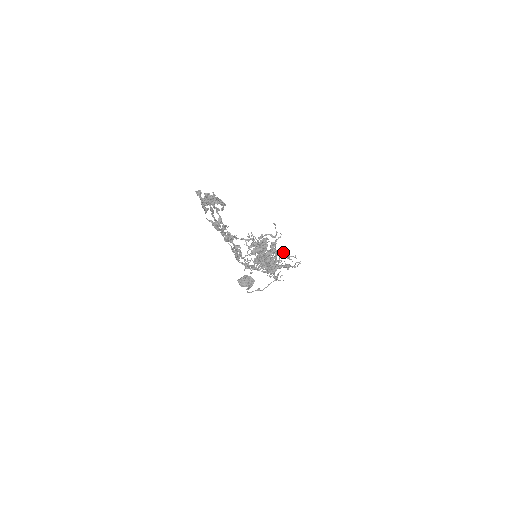
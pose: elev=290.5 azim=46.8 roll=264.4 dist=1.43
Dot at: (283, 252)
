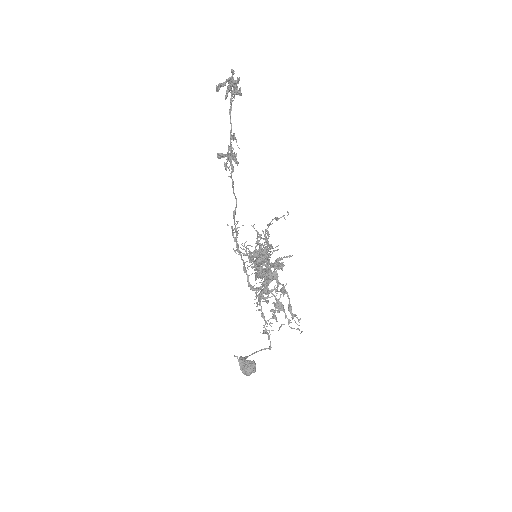
Dot at: occluded
